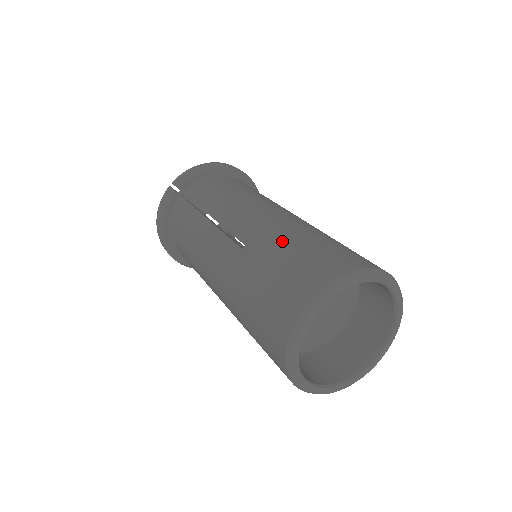
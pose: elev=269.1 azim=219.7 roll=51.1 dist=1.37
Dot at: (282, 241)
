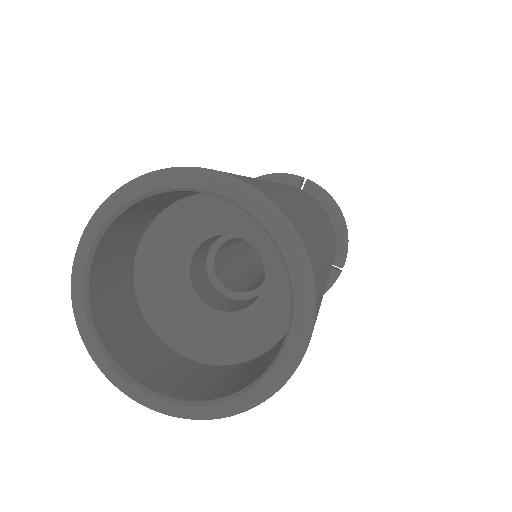
Dot at: occluded
